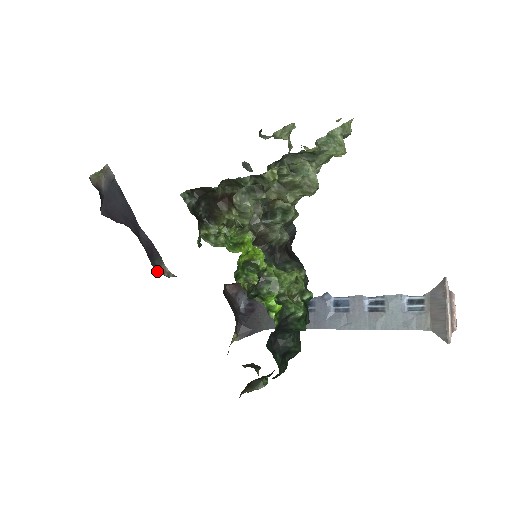
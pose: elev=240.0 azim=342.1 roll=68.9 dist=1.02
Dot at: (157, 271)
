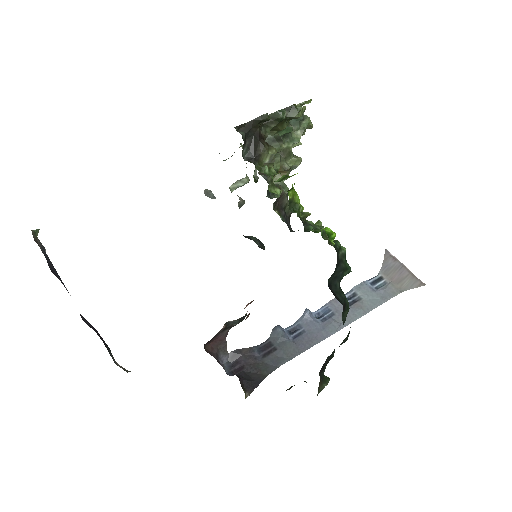
Dot at: occluded
